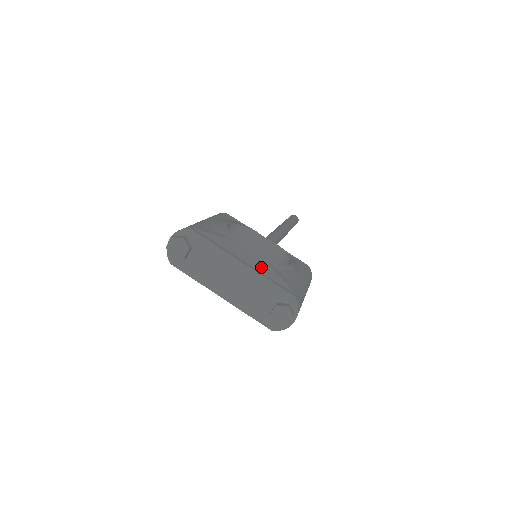
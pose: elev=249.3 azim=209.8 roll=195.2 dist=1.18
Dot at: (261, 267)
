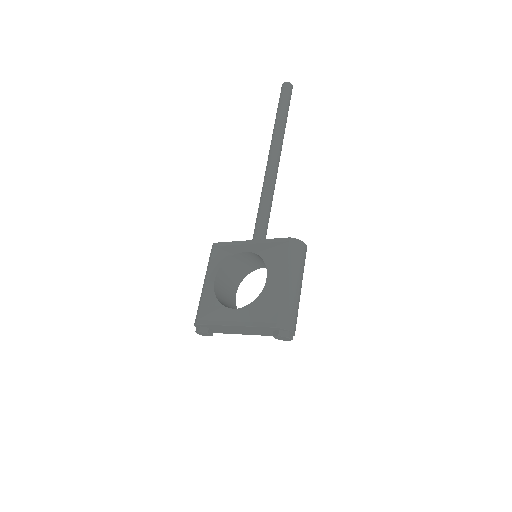
Dot at: (246, 317)
